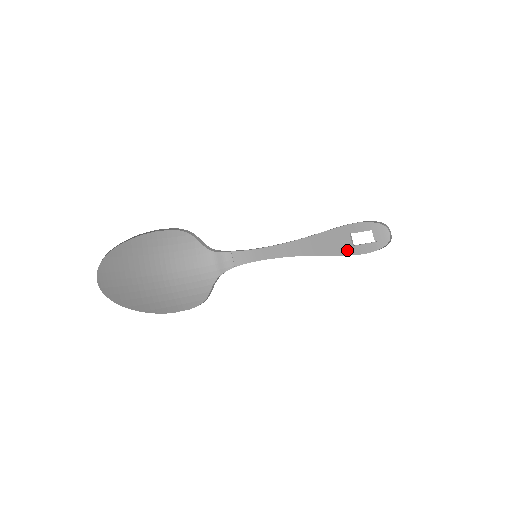
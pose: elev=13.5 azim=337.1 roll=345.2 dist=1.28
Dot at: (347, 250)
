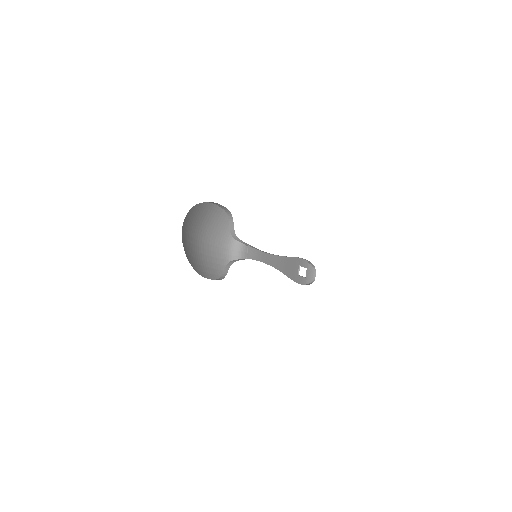
Dot at: (295, 277)
